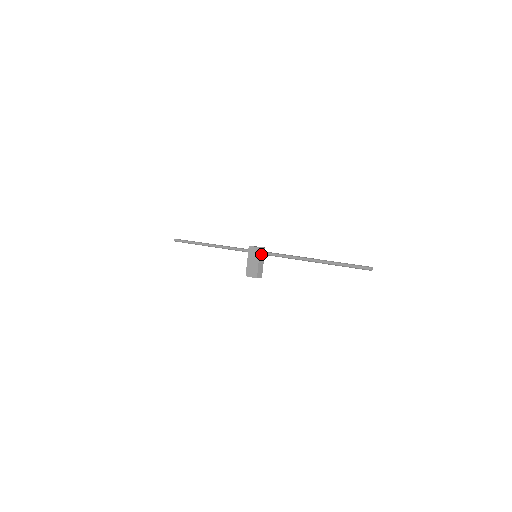
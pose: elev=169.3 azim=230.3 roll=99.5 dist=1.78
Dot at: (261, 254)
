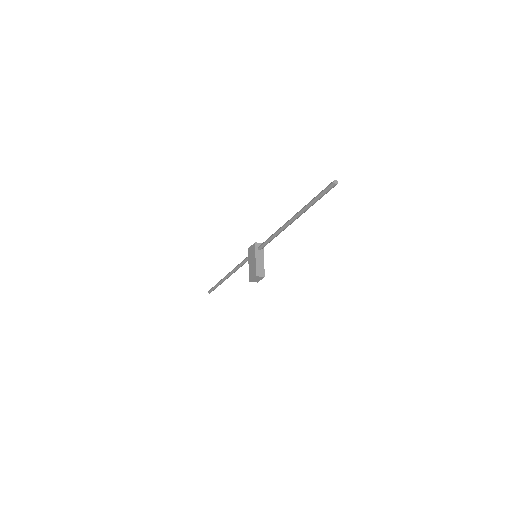
Dot at: (258, 250)
